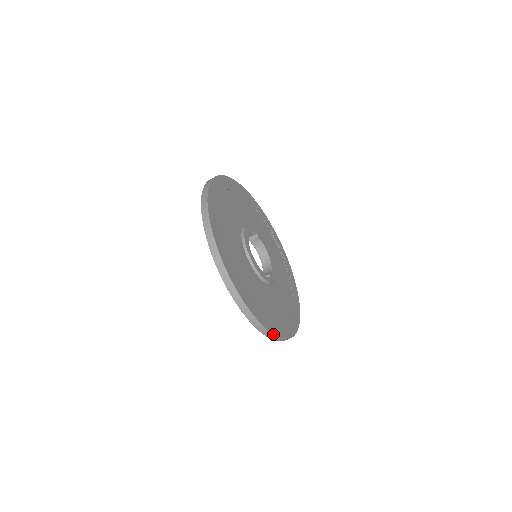
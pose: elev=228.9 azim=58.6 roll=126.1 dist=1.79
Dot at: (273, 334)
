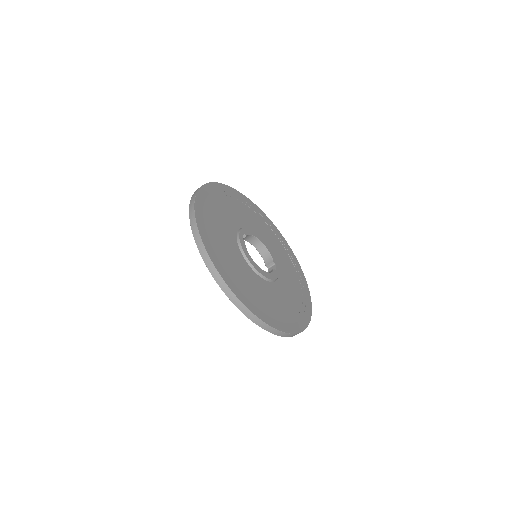
Dot at: occluded
